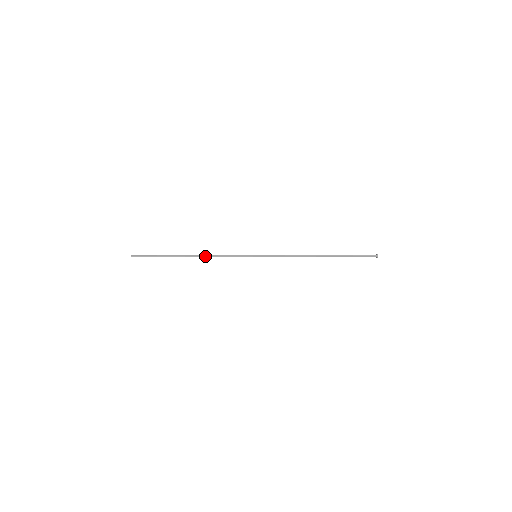
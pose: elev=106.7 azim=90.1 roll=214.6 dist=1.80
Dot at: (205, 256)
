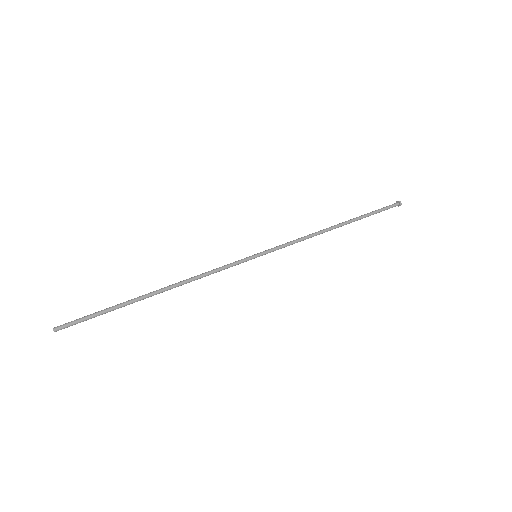
Dot at: (181, 282)
